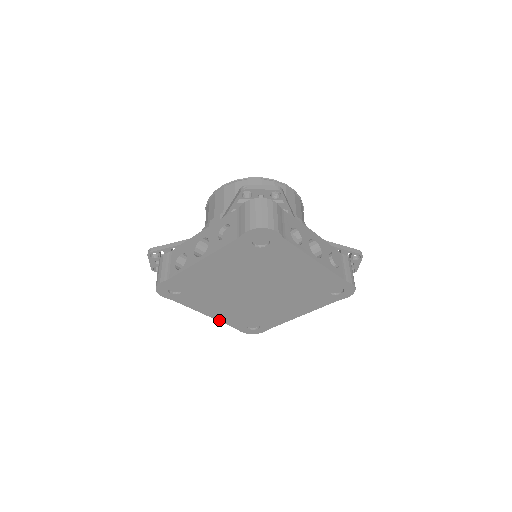
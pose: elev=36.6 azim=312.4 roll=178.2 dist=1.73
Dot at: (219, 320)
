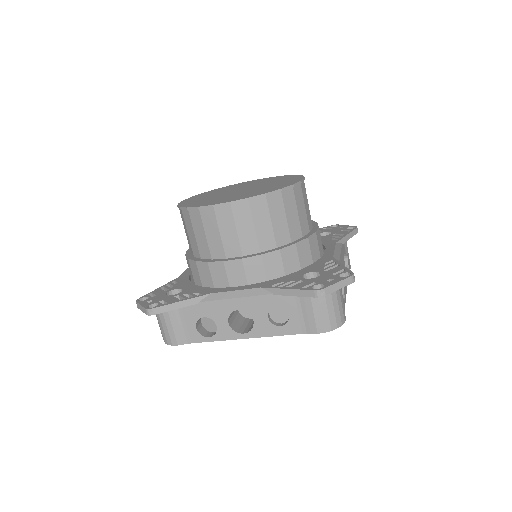
Dot at: occluded
